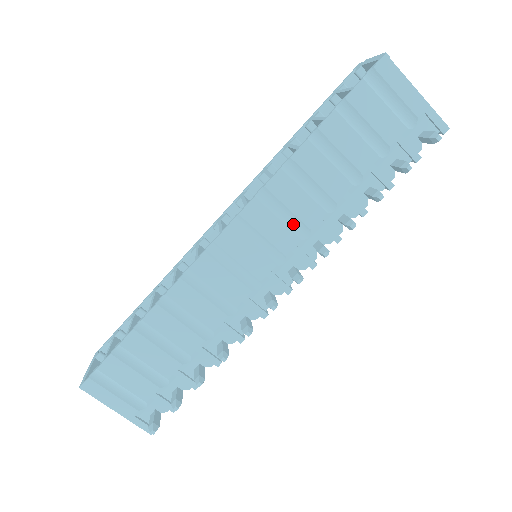
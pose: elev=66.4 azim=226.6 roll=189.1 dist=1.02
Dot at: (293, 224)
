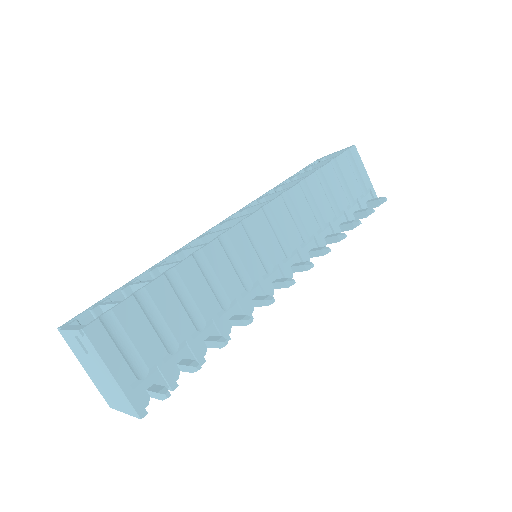
Dot at: (299, 228)
